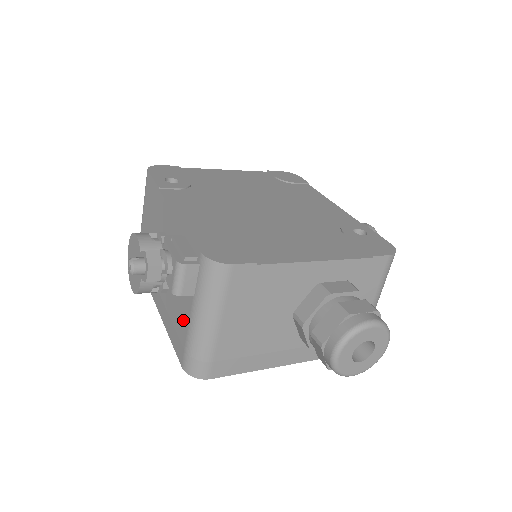
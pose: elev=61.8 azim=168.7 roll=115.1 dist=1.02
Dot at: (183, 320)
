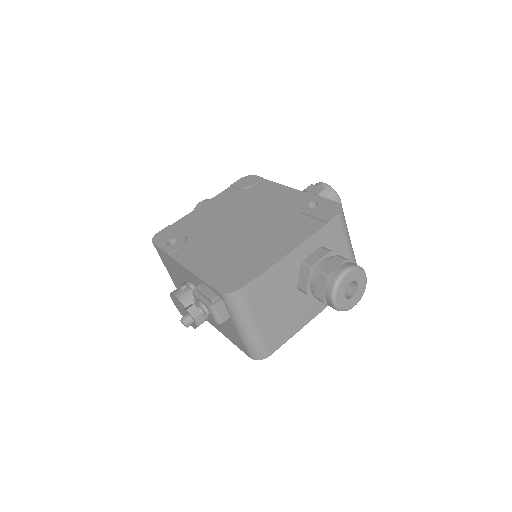
Dot at: (233, 331)
